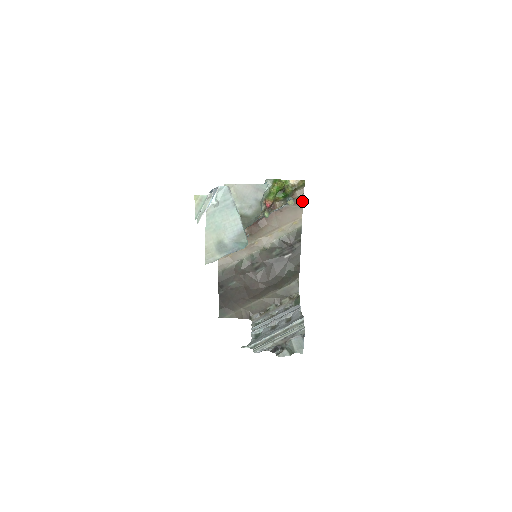
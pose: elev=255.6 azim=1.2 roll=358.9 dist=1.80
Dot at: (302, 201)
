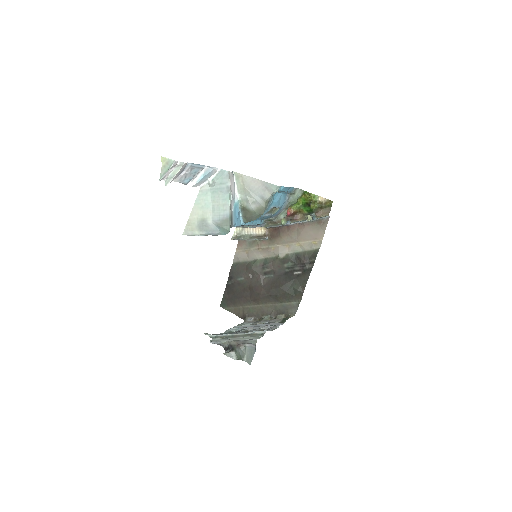
Dot at: (327, 222)
